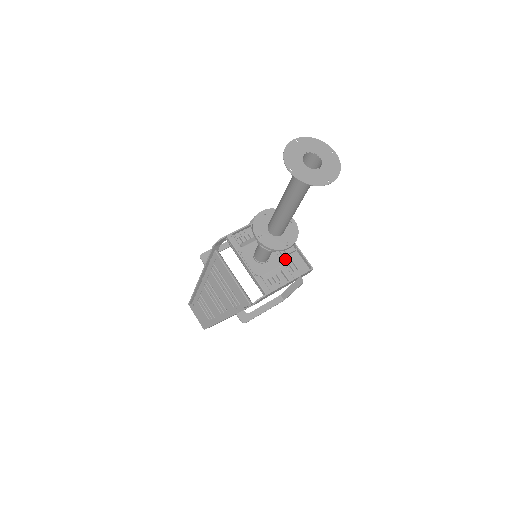
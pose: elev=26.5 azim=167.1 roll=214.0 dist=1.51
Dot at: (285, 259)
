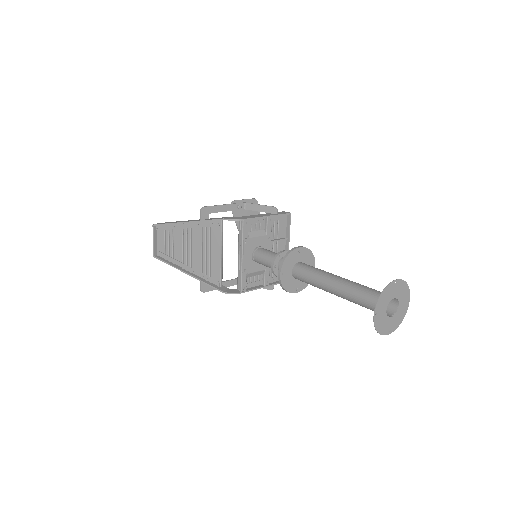
Dot at: occluded
